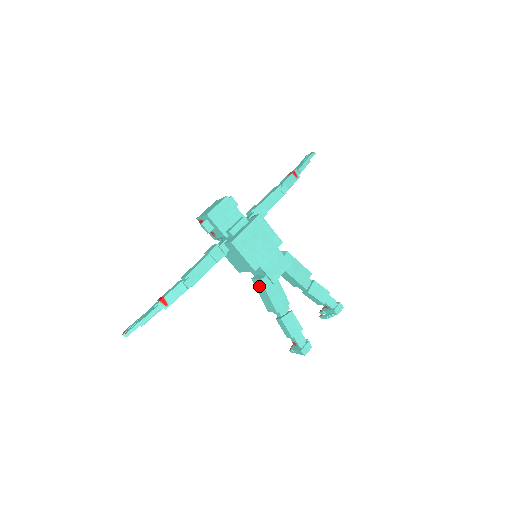
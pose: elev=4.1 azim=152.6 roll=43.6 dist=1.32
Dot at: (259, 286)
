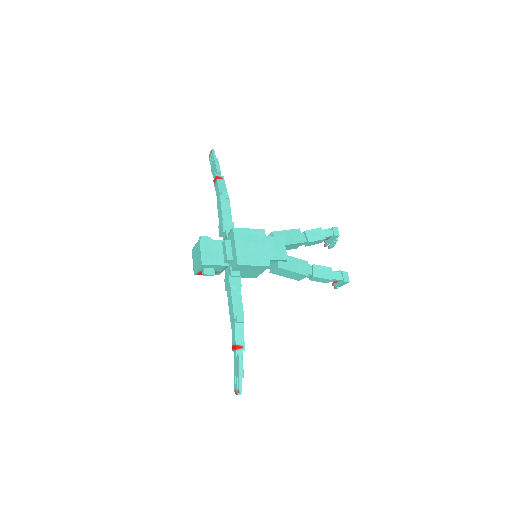
Dot at: (280, 272)
